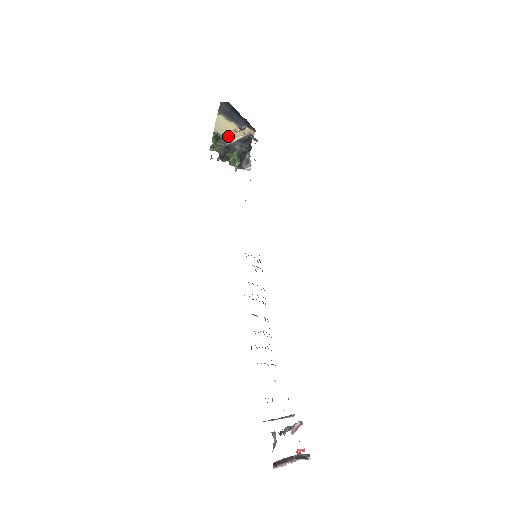
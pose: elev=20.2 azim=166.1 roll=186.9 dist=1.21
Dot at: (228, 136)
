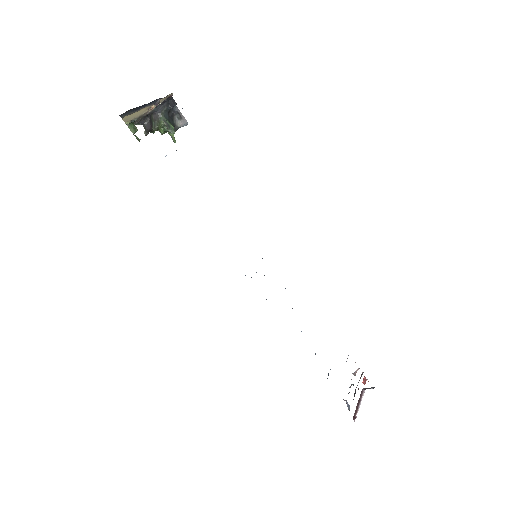
Dot at: (143, 113)
